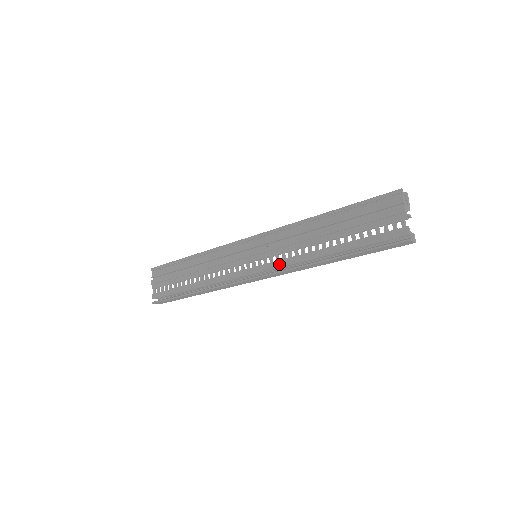
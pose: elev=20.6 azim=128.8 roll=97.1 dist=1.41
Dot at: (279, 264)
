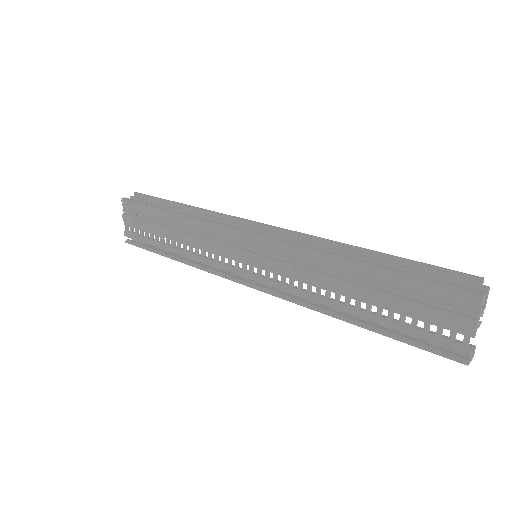
Dot at: (284, 290)
